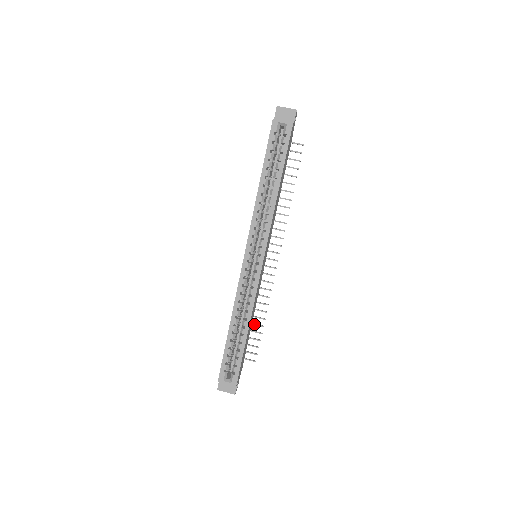
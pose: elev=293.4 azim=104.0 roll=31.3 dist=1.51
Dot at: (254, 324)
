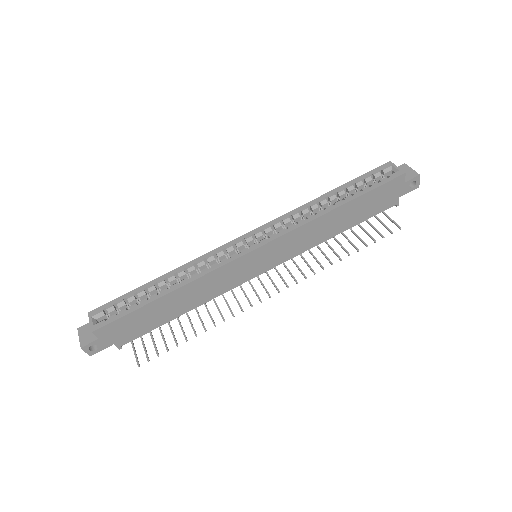
Dot at: (183, 330)
